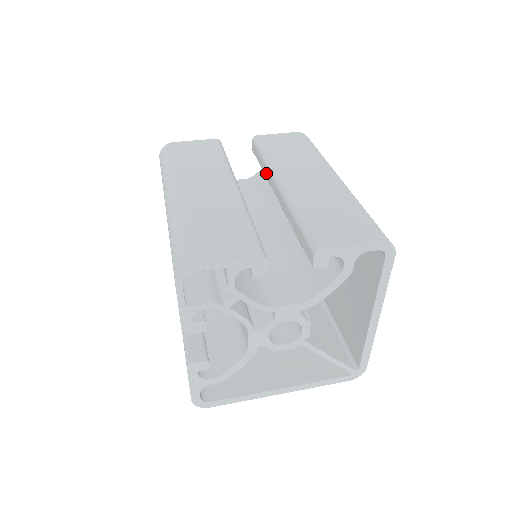
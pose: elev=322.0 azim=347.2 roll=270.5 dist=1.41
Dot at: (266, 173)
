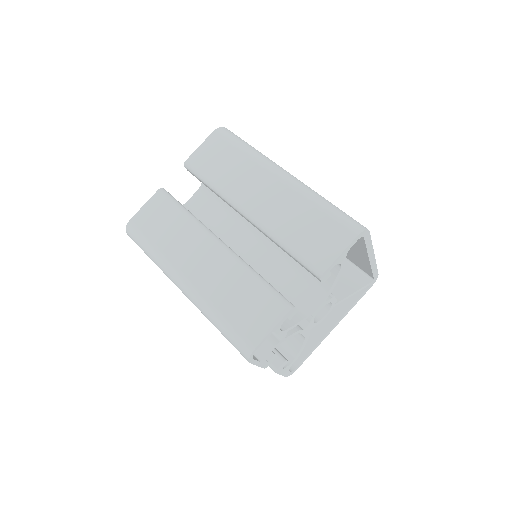
Dot at: occluded
